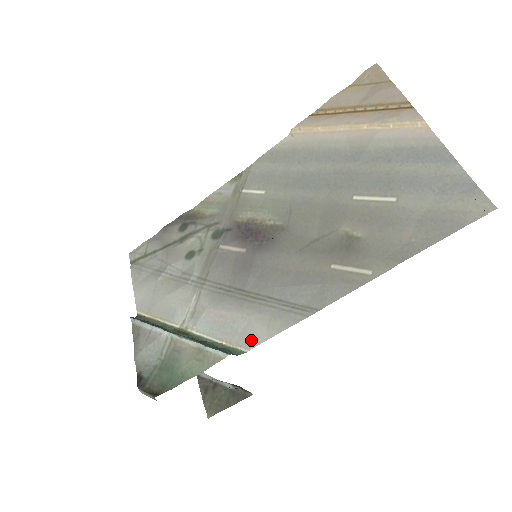
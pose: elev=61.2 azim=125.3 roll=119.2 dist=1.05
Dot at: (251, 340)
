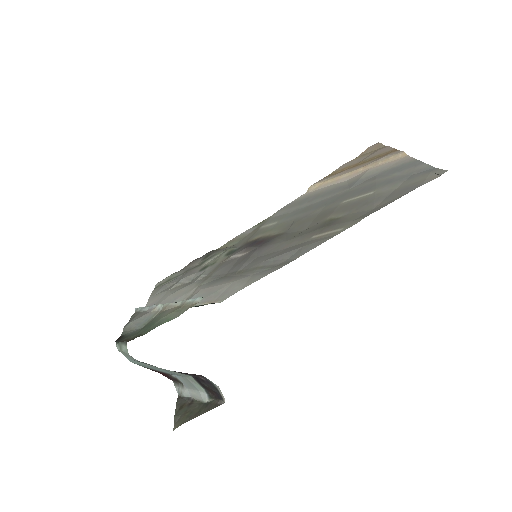
Dot at: (229, 294)
